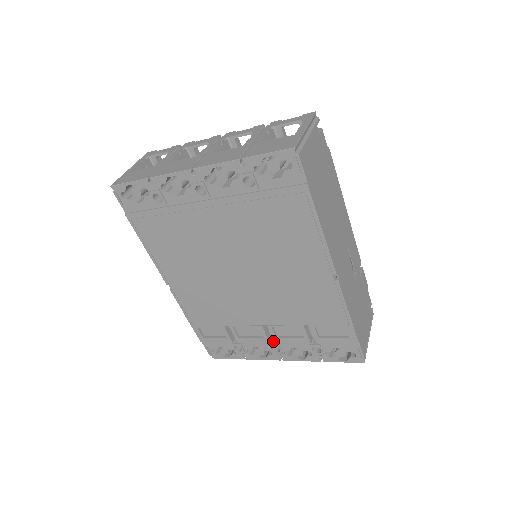
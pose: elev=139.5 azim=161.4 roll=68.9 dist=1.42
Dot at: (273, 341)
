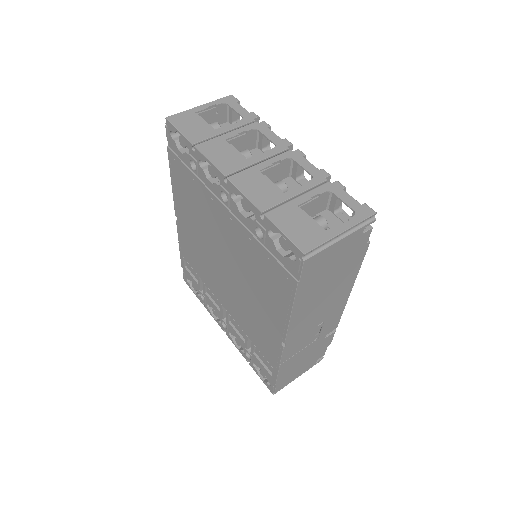
Dot at: occluded
